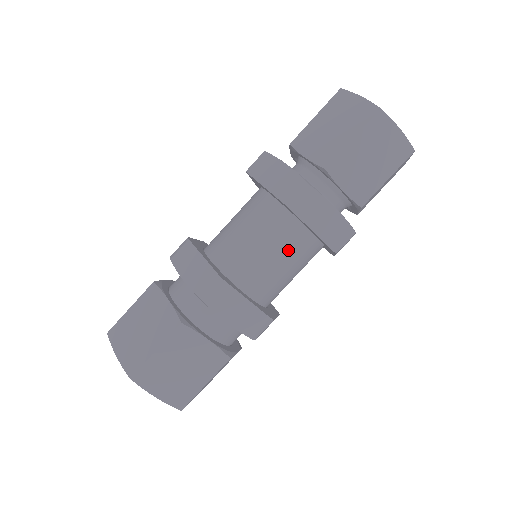
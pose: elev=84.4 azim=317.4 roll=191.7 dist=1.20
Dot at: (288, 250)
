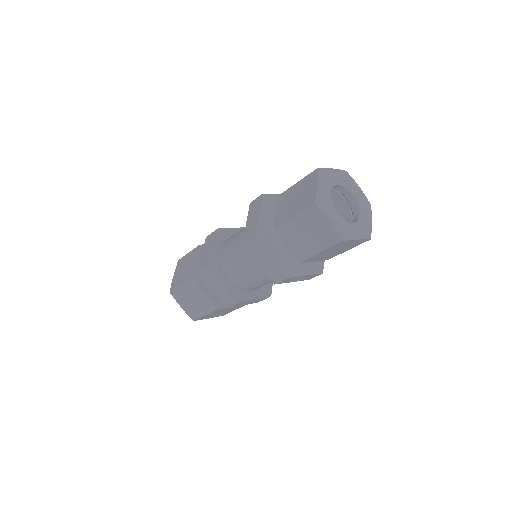
Dot at: (253, 267)
